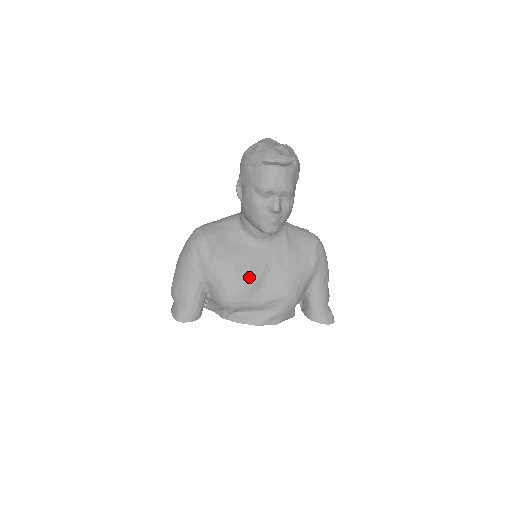
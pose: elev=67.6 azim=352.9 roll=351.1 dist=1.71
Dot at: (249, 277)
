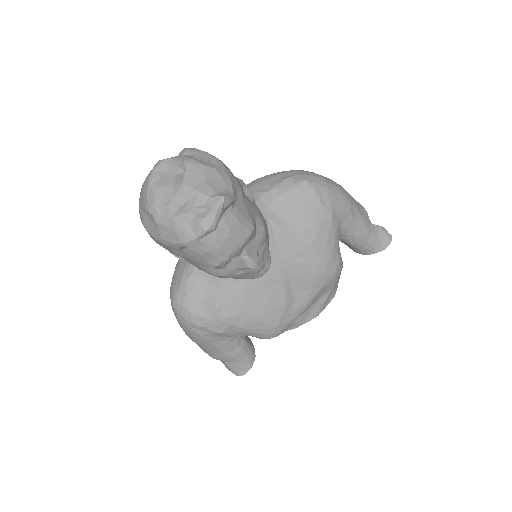
Dot at: (275, 304)
